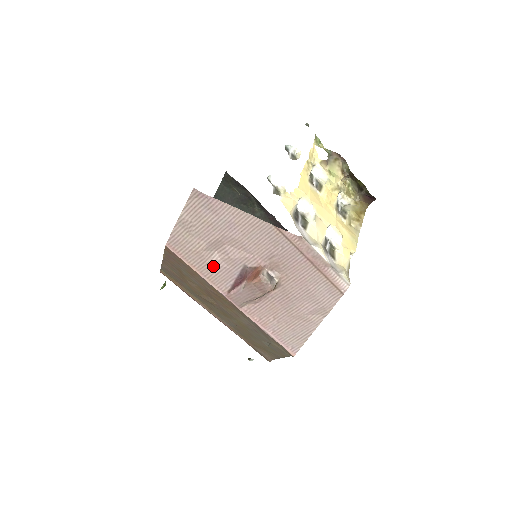
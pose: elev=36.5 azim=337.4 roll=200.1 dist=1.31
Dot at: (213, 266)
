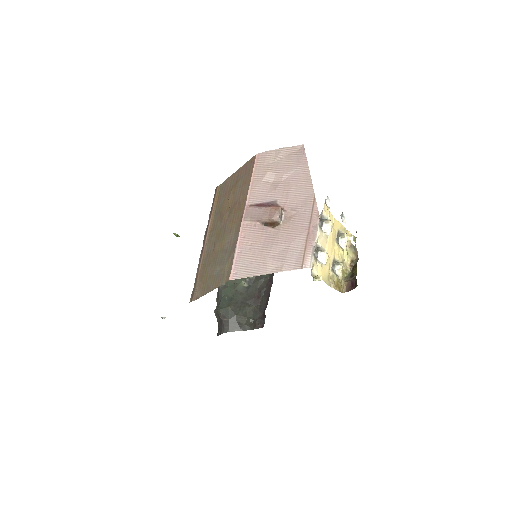
Dot at: (262, 185)
